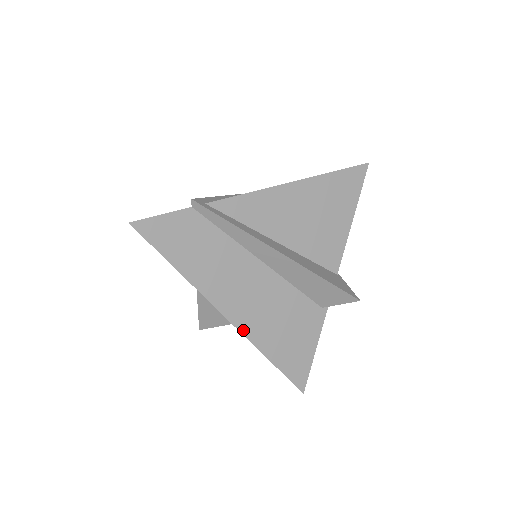
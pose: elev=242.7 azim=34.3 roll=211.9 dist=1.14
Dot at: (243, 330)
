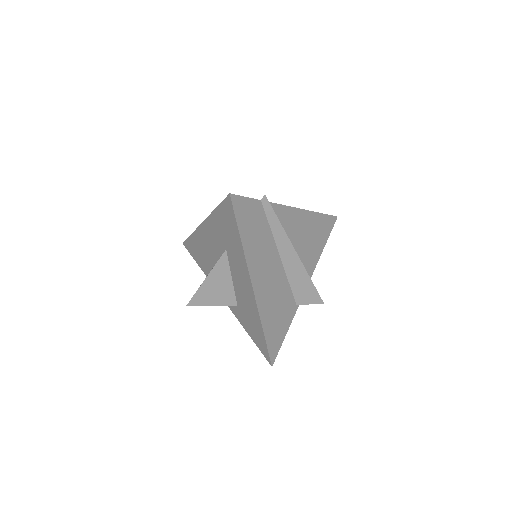
Dot at: (258, 303)
